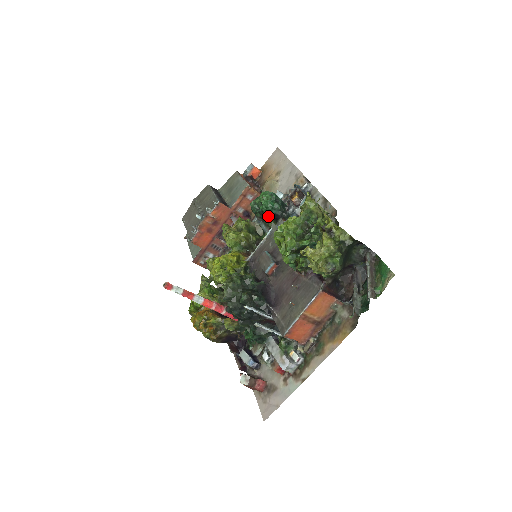
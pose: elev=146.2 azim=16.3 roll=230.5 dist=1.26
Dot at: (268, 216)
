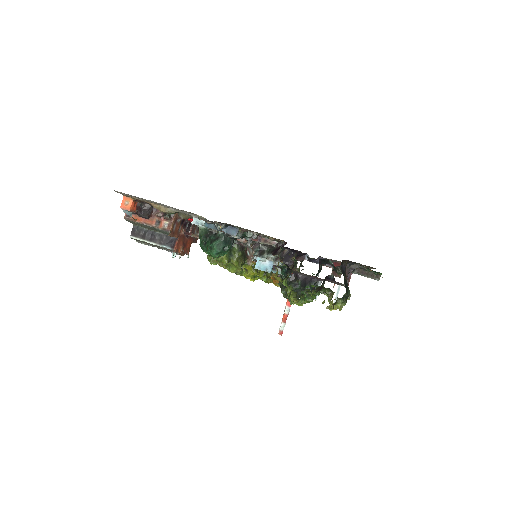
Dot at: occluded
